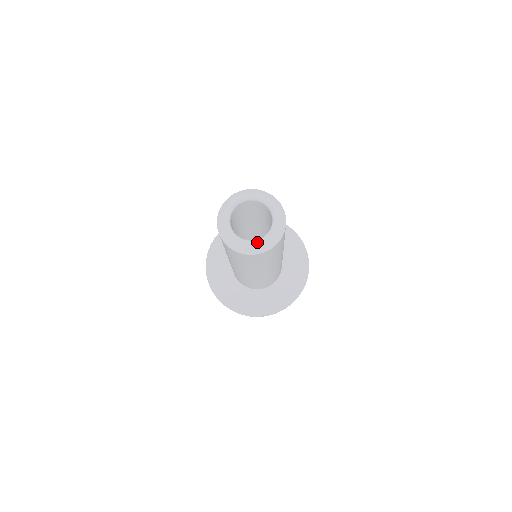
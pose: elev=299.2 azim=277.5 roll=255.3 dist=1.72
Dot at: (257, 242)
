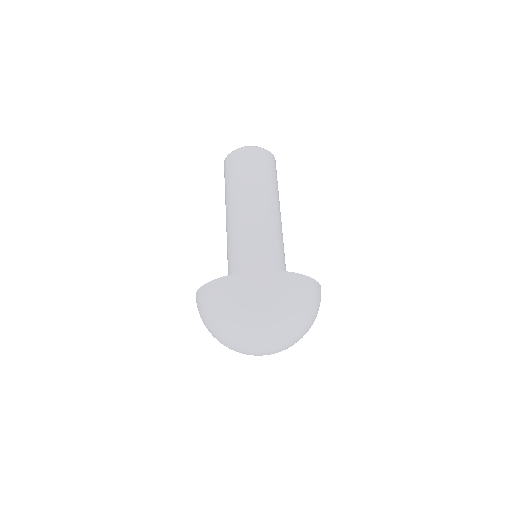
Dot at: occluded
